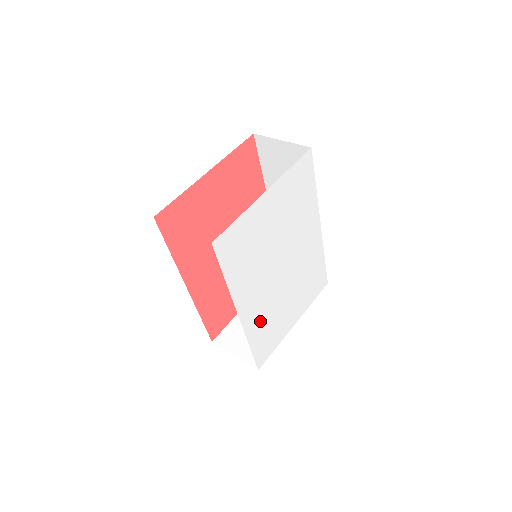
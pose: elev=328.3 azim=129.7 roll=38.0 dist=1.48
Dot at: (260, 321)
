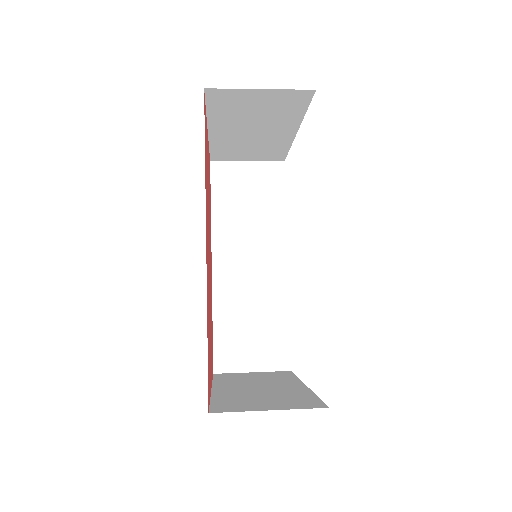
Dot at: occluded
